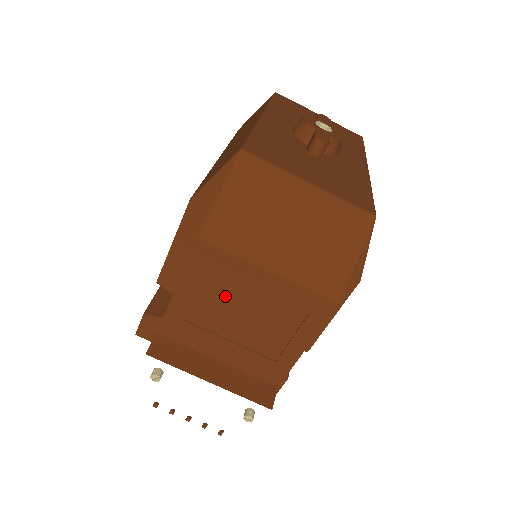
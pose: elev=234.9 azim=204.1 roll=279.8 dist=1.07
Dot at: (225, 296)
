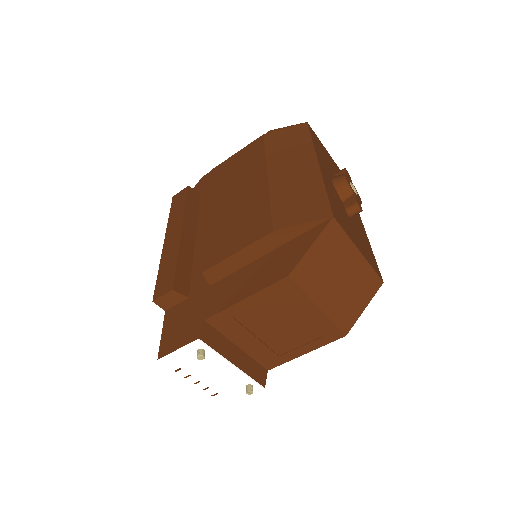
Dot at: (277, 312)
